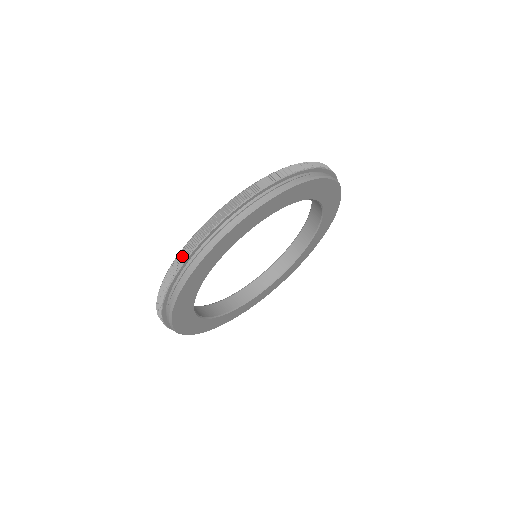
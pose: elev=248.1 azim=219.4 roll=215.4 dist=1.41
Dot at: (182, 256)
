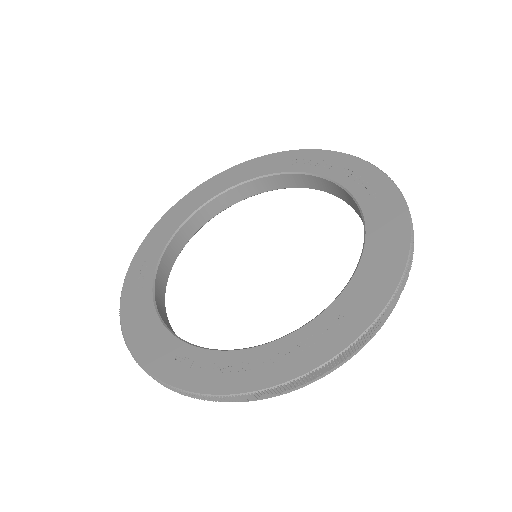
Dot at: (254, 396)
